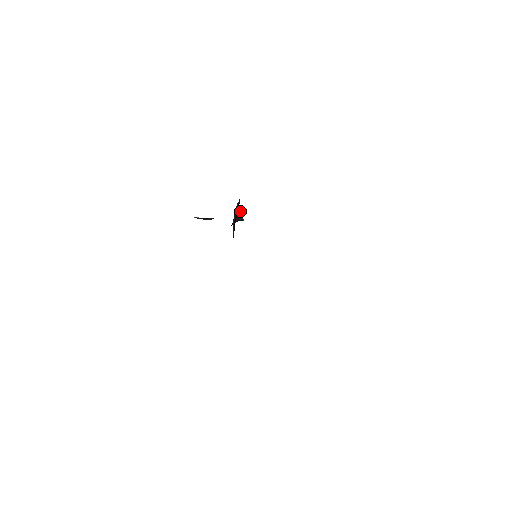
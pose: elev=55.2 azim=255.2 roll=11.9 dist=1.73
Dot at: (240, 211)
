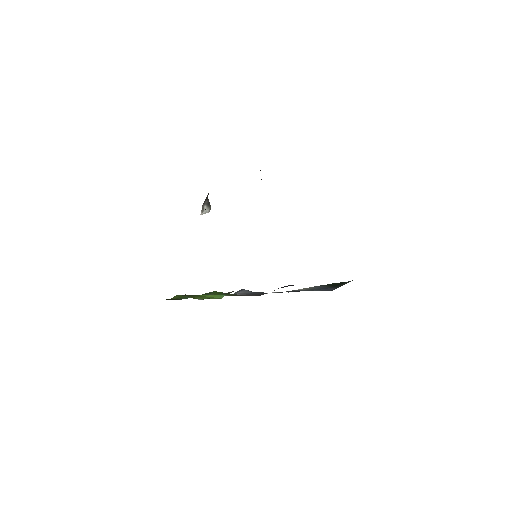
Dot at: occluded
